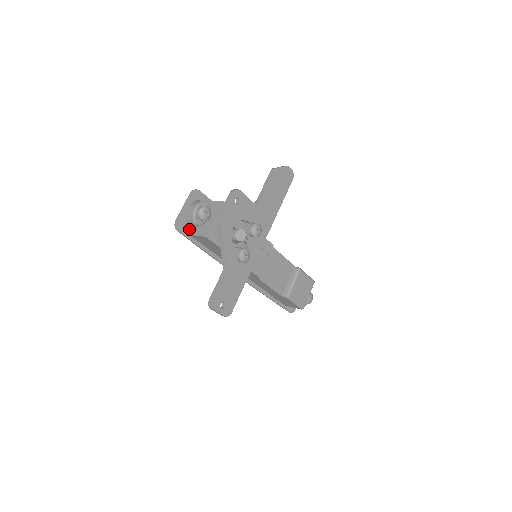
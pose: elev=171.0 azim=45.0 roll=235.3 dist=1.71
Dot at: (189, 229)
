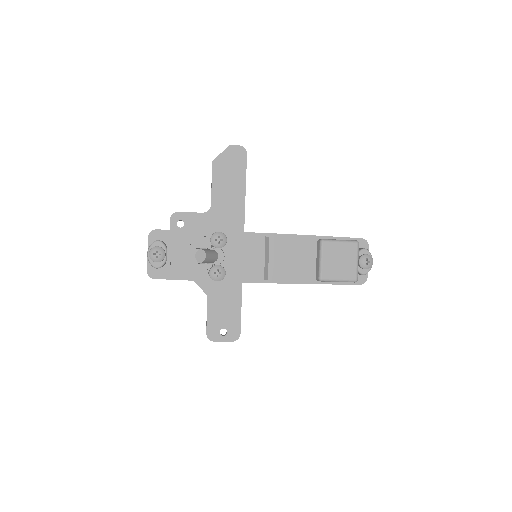
Dot at: (165, 270)
